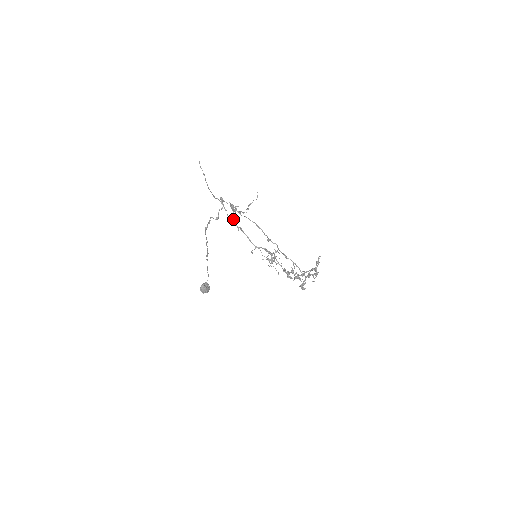
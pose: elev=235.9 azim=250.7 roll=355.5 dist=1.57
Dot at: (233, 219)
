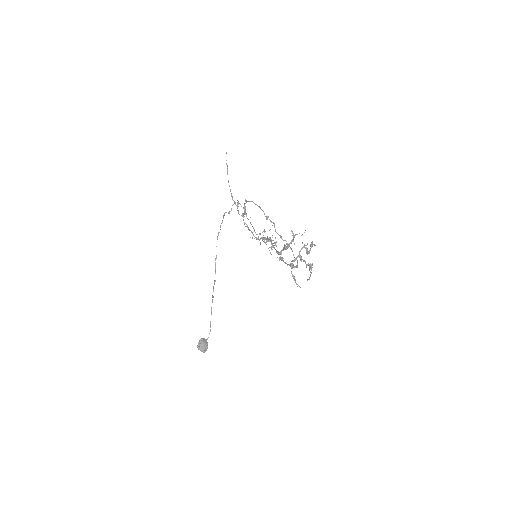
Dot at: (243, 217)
